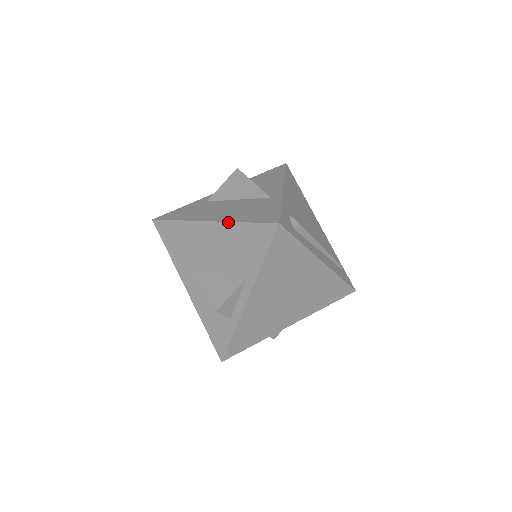
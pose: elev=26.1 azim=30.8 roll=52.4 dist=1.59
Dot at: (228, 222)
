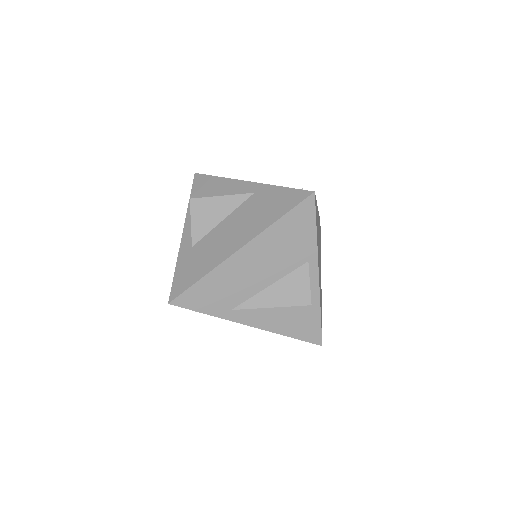
Dot at: (263, 231)
